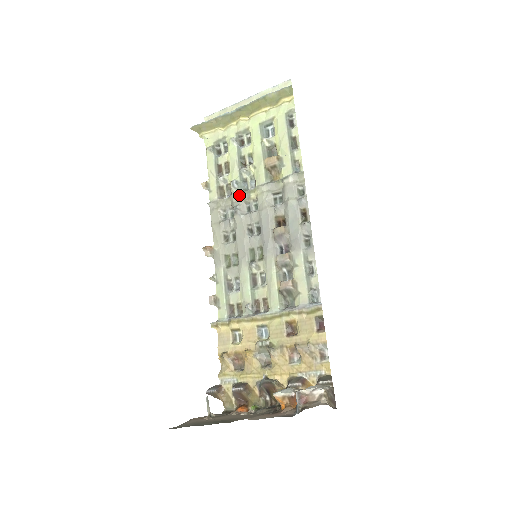
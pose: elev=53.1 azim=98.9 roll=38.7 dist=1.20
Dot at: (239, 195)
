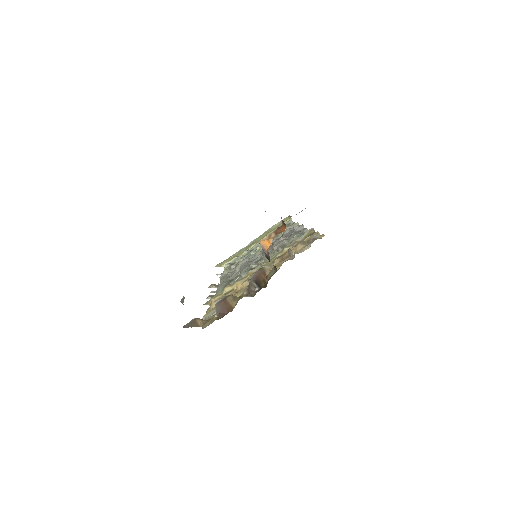
Dot at: (247, 258)
